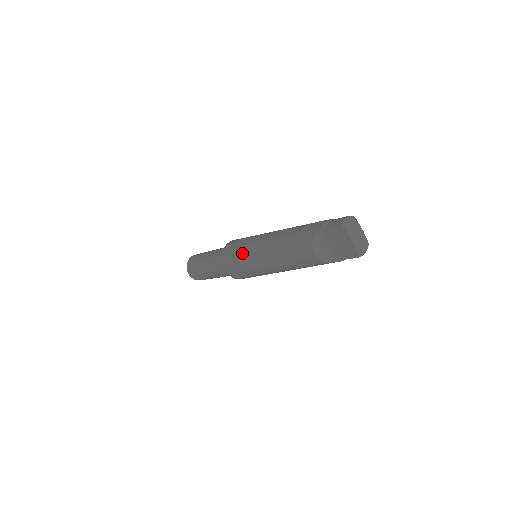
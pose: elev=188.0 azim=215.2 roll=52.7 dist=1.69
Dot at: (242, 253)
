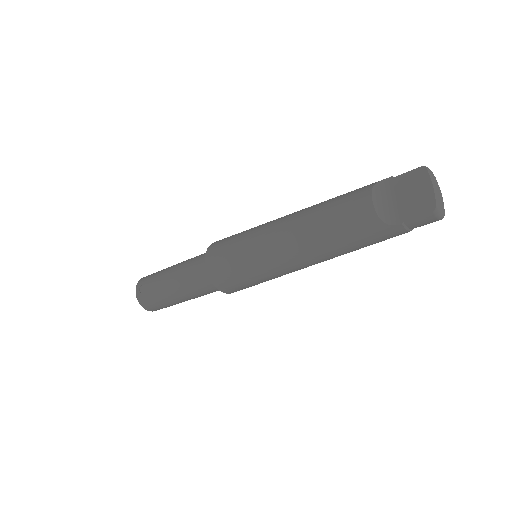
Dot at: (247, 232)
